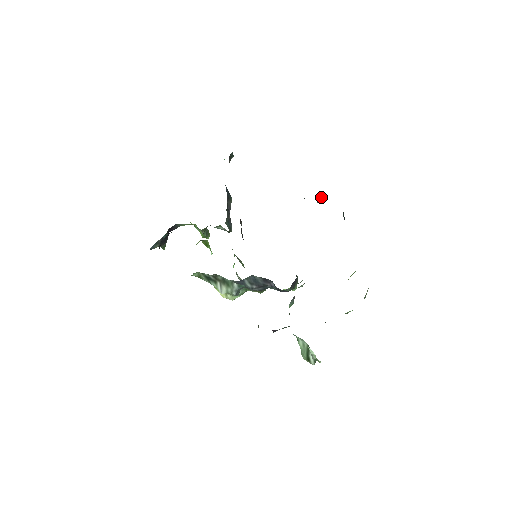
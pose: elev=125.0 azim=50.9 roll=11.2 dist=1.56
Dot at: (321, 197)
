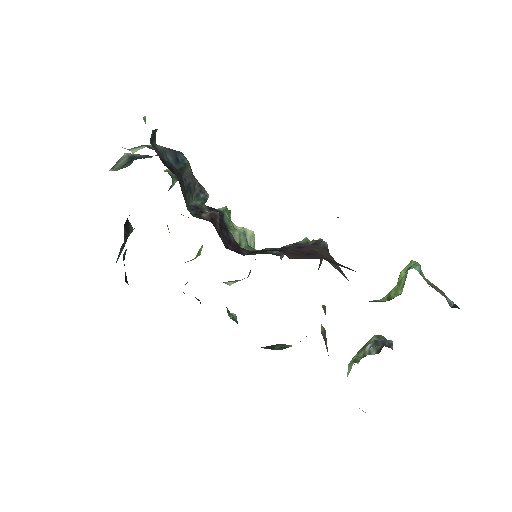
Dot at: occluded
